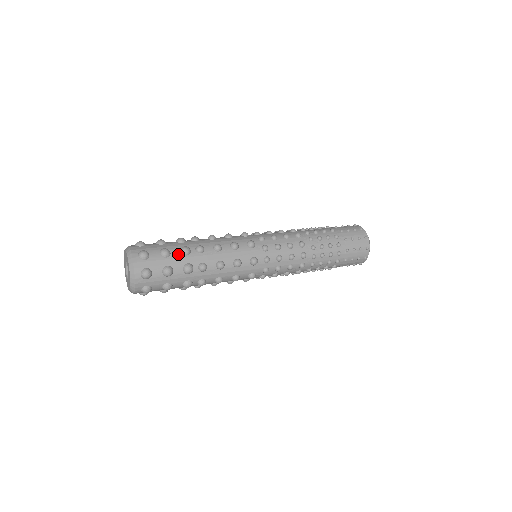
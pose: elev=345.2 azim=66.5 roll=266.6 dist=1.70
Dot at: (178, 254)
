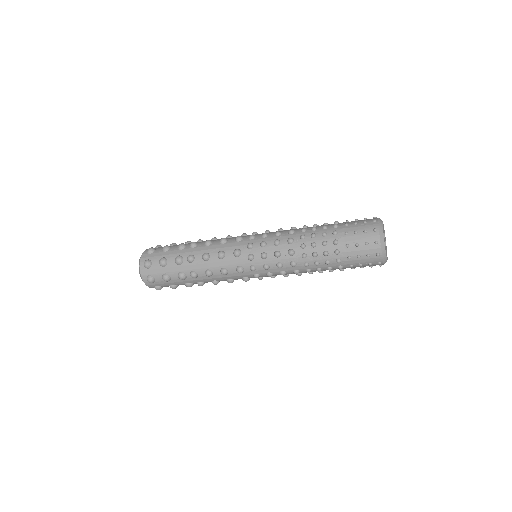
Dot at: (173, 263)
